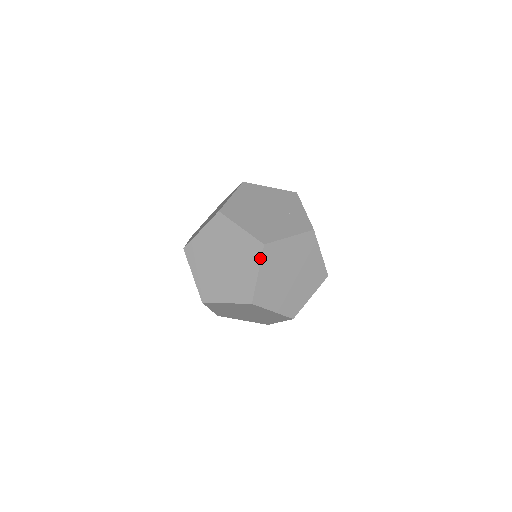
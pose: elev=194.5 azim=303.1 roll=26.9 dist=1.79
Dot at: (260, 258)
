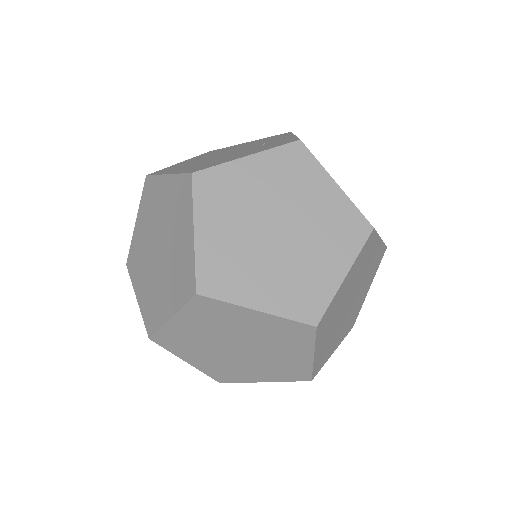
Dot at: (191, 200)
